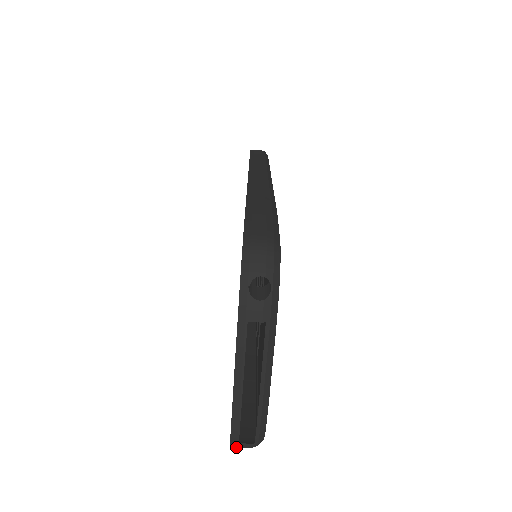
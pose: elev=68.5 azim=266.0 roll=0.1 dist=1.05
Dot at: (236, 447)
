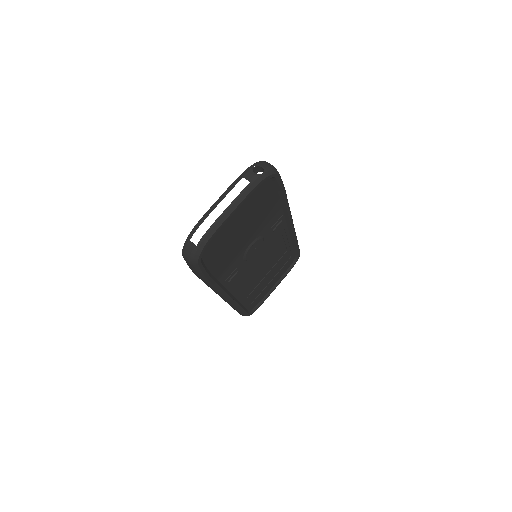
Dot at: (185, 248)
